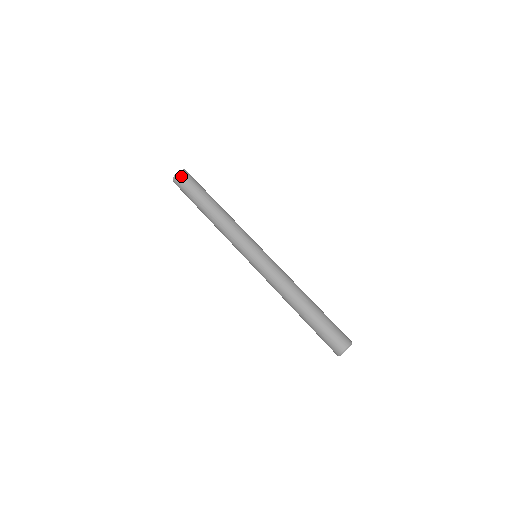
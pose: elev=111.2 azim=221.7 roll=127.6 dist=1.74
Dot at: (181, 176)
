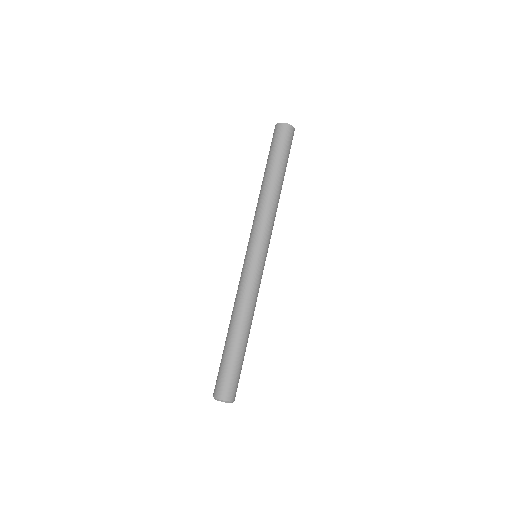
Dot at: (277, 129)
